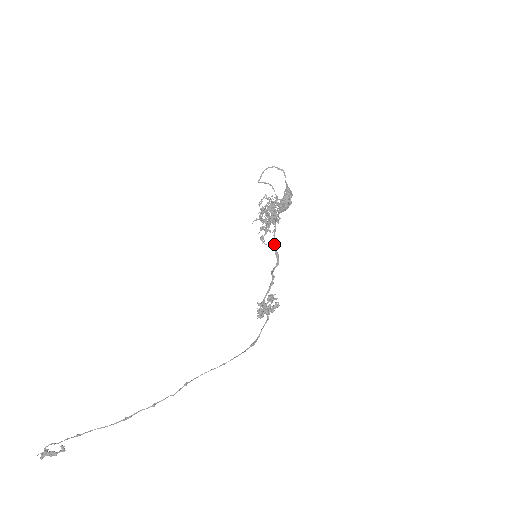
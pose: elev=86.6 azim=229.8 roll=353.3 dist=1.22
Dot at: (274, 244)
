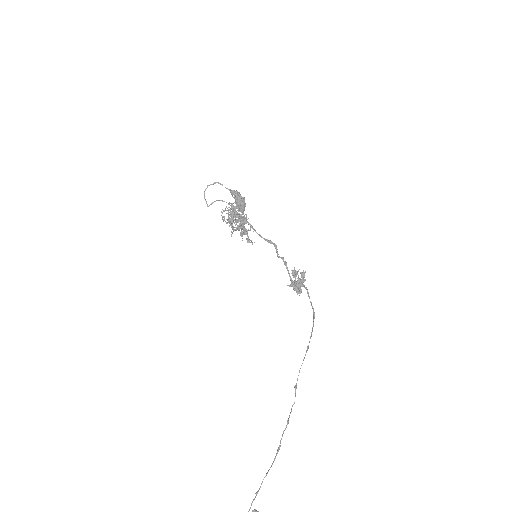
Dot at: (260, 236)
